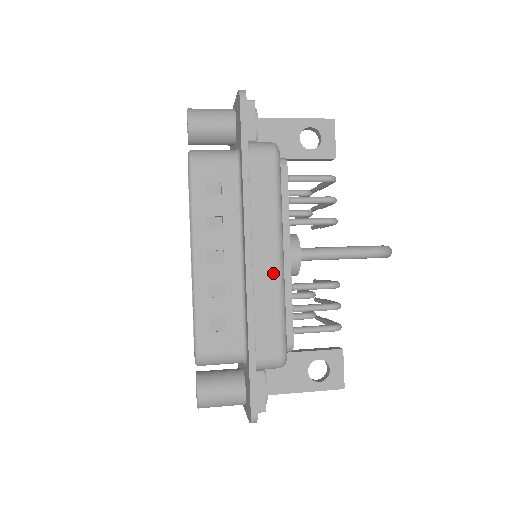
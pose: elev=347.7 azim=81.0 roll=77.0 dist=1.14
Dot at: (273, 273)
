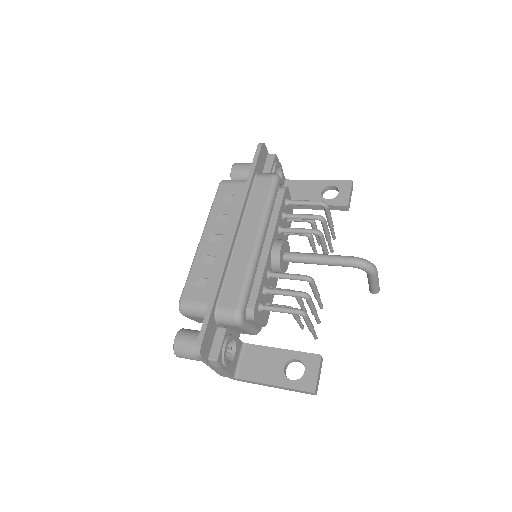
Dot at: (248, 250)
